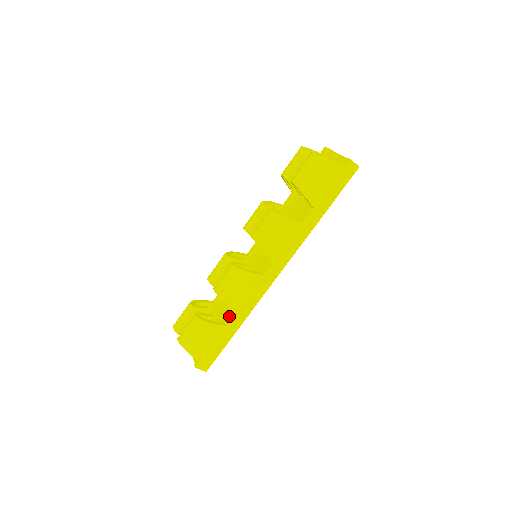
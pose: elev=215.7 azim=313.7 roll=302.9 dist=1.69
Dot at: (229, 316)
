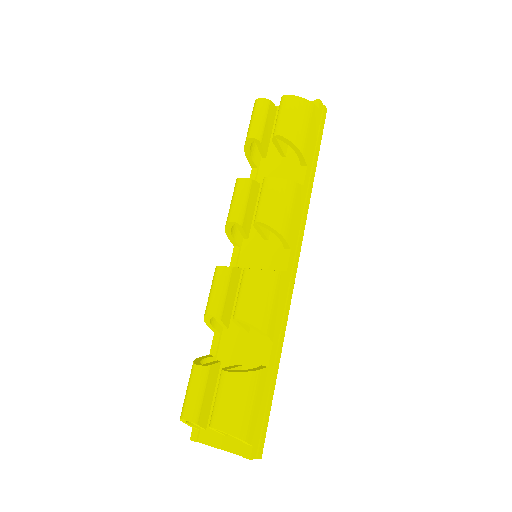
Dot at: (260, 354)
